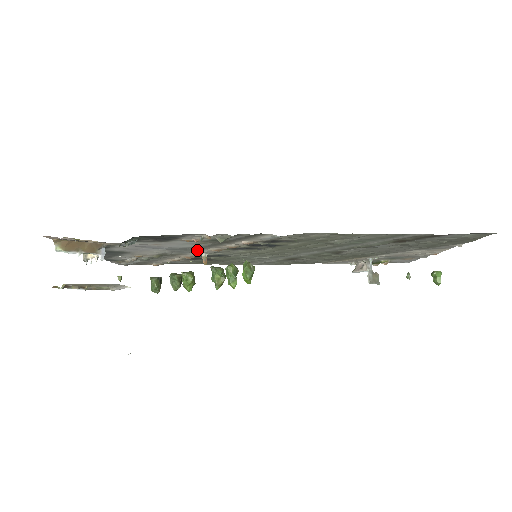
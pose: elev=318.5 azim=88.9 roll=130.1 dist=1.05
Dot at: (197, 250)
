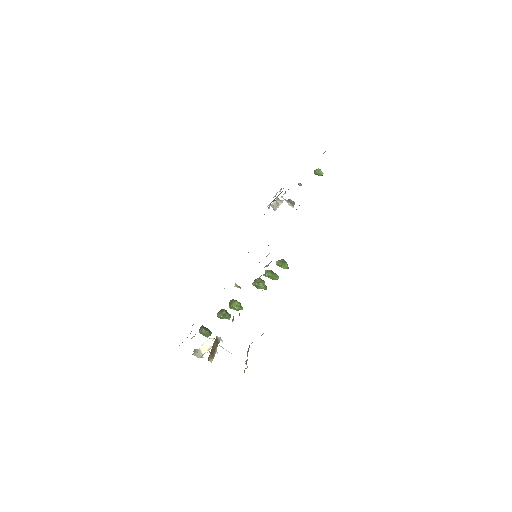
Dot at: occluded
